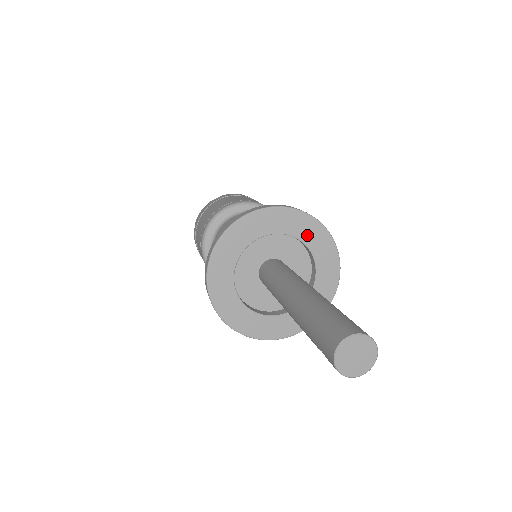
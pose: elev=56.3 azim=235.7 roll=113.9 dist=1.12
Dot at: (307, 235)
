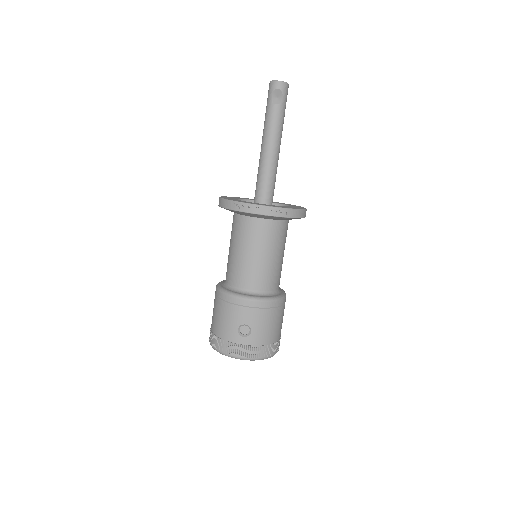
Dot at: occluded
